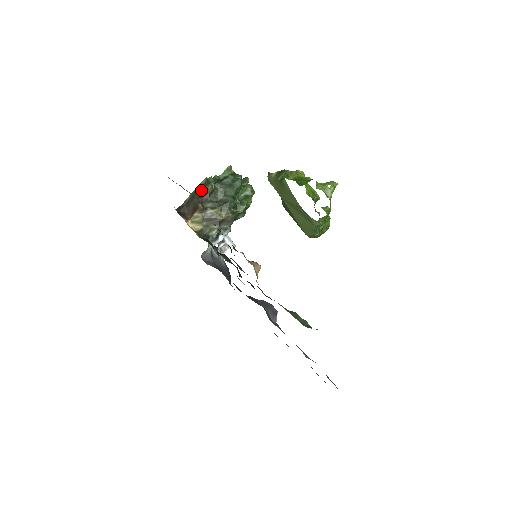
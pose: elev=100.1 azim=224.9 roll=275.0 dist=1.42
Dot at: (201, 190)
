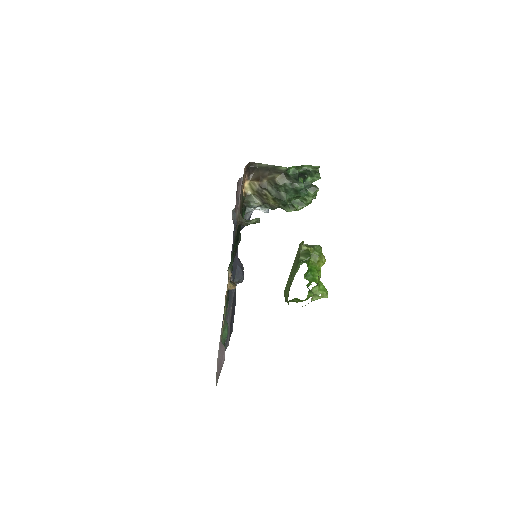
Dot at: (276, 172)
